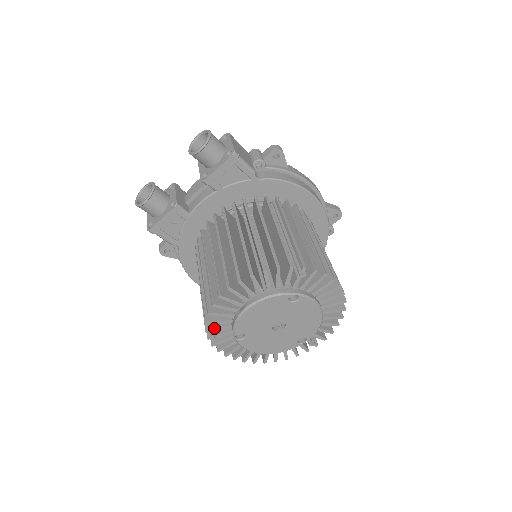
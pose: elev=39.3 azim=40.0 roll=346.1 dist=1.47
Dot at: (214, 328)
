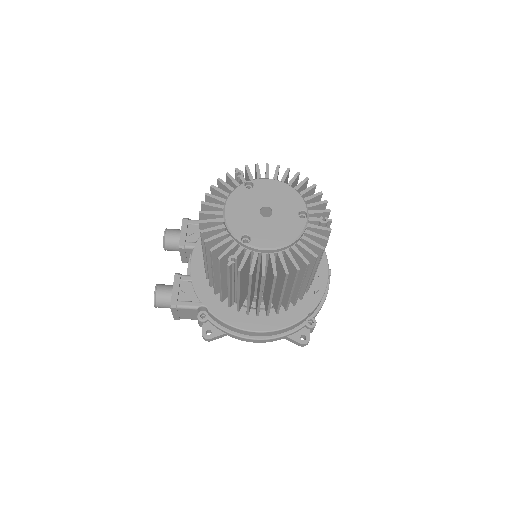
Dot at: (223, 252)
